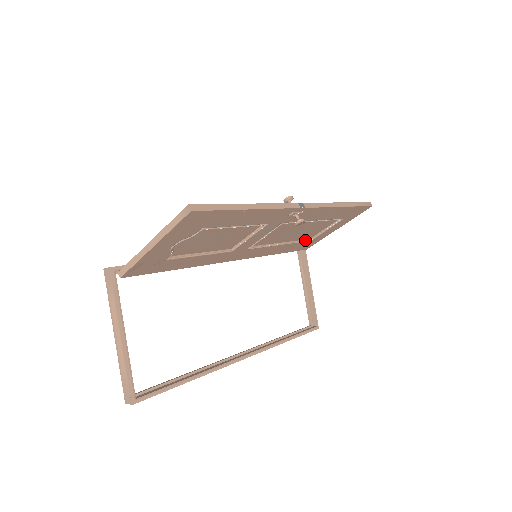
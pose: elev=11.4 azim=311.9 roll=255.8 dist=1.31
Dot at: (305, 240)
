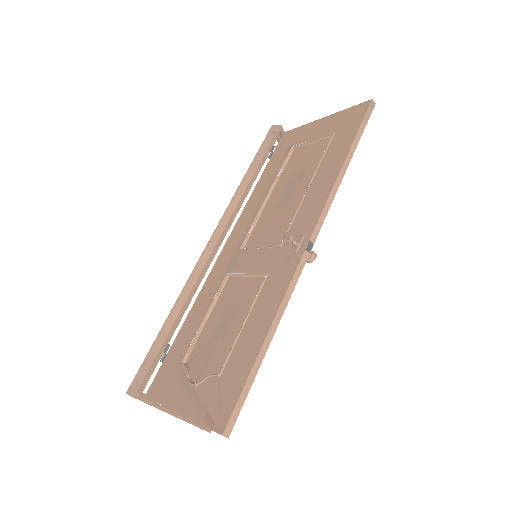
Dot at: (291, 158)
